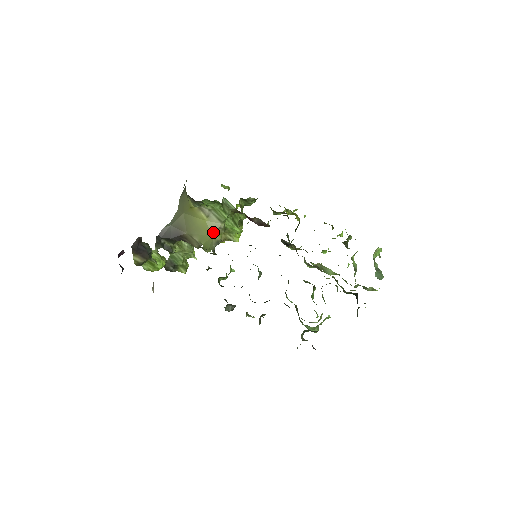
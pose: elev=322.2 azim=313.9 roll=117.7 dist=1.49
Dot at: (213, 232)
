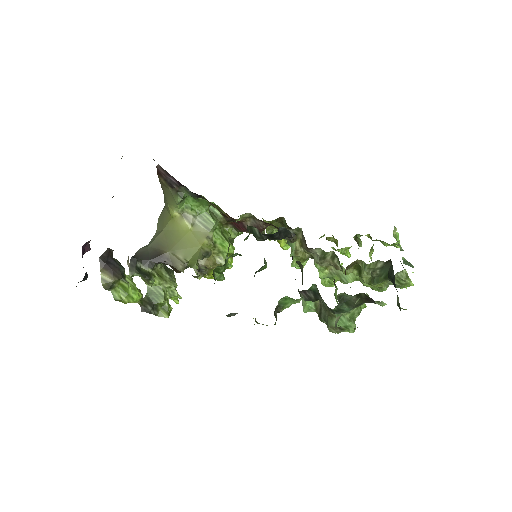
Dot at: (200, 242)
